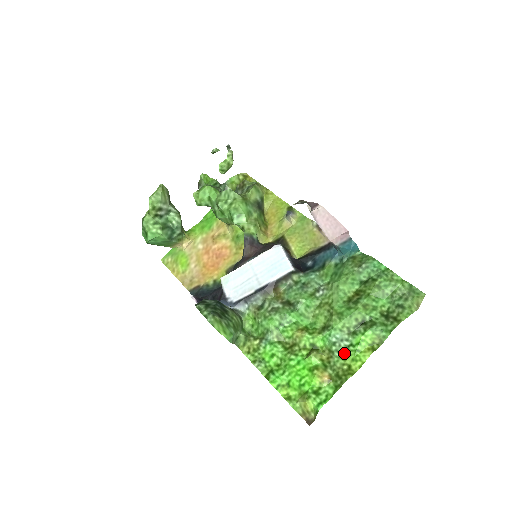
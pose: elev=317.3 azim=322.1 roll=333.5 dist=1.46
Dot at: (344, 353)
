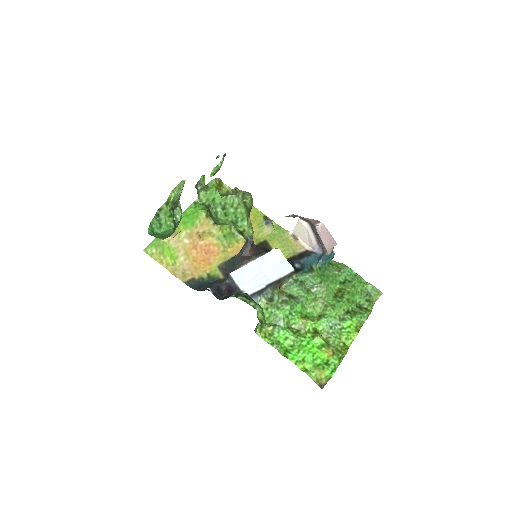
Dot at: (338, 334)
